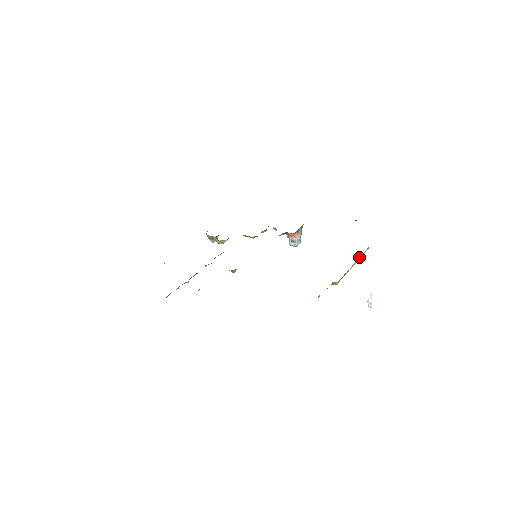
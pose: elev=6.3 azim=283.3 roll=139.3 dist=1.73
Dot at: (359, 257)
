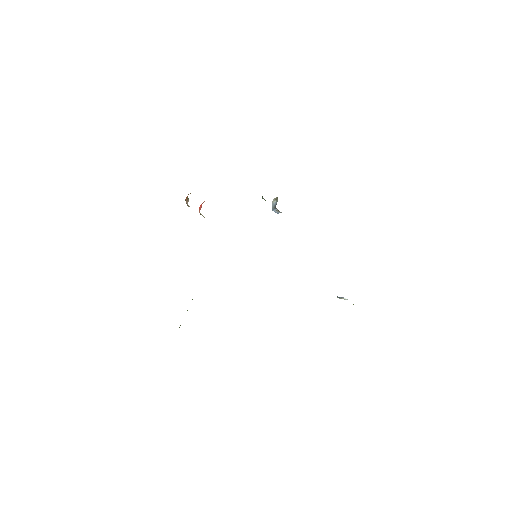
Dot at: occluded
